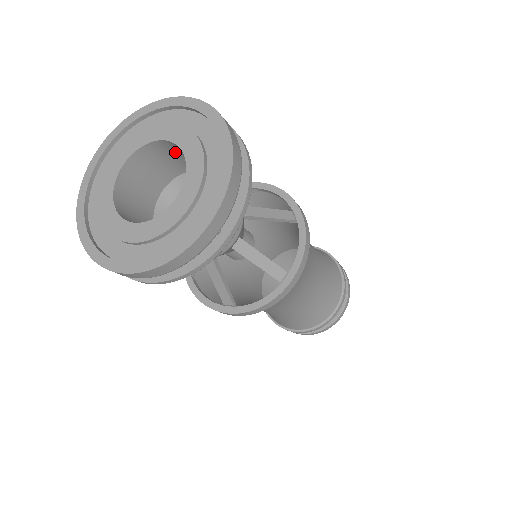
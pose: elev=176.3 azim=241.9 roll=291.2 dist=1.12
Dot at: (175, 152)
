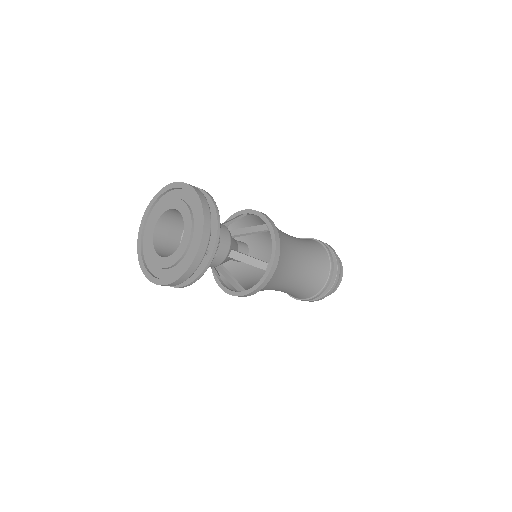
Dot at: occluded
